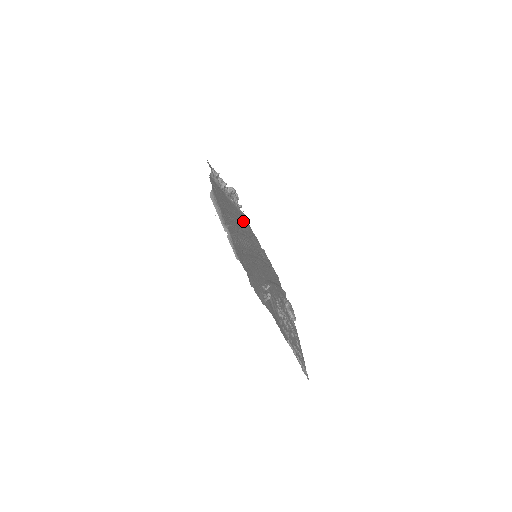
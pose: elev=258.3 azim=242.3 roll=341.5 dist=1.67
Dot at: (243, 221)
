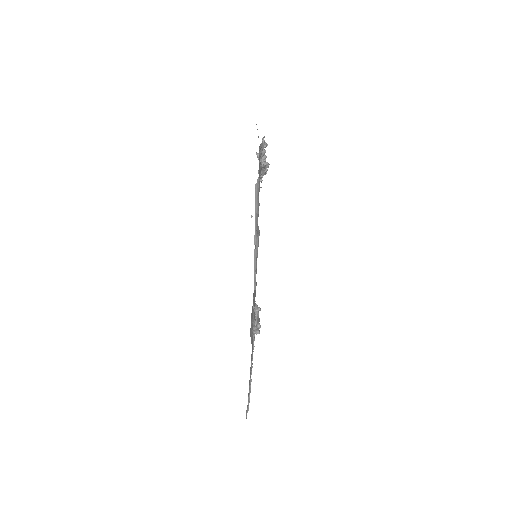
Dot at: occluded
